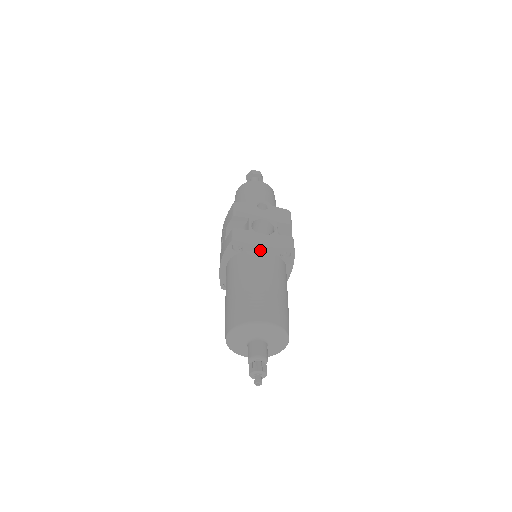
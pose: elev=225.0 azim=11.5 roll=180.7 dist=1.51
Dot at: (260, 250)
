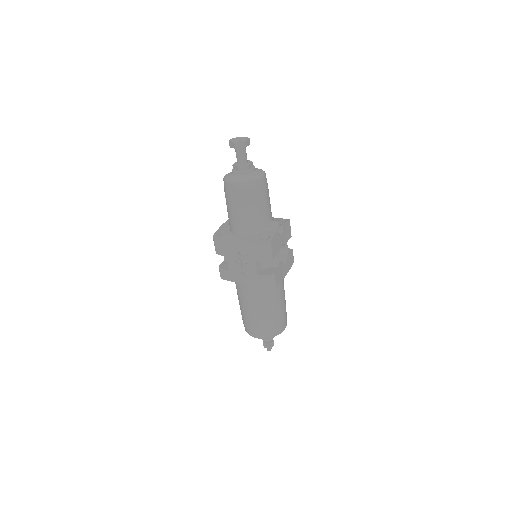
Dot at: occluded
